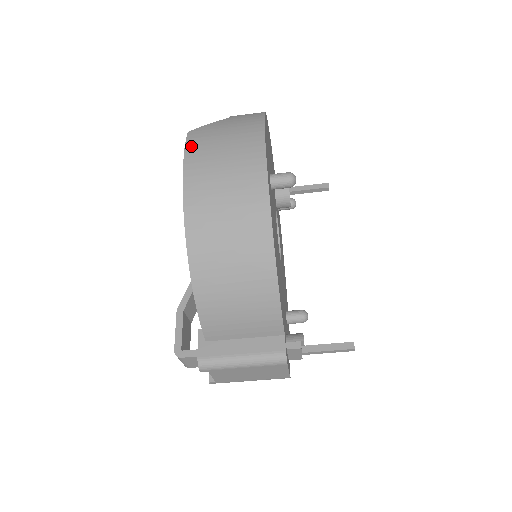
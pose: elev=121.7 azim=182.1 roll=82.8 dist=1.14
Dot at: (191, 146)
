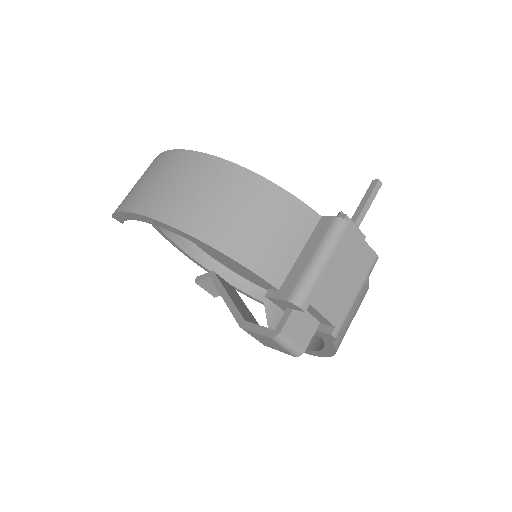
Dot at: (118, 207)
